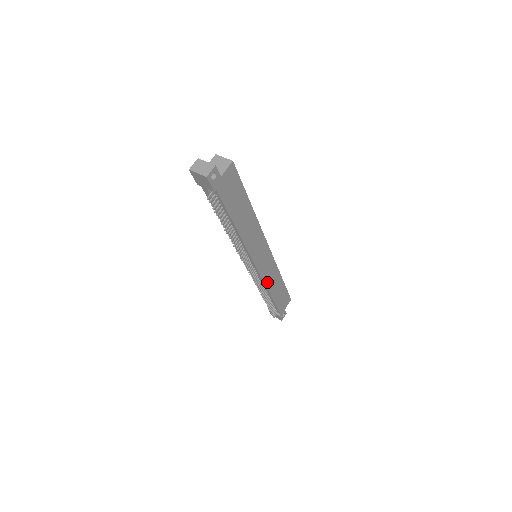
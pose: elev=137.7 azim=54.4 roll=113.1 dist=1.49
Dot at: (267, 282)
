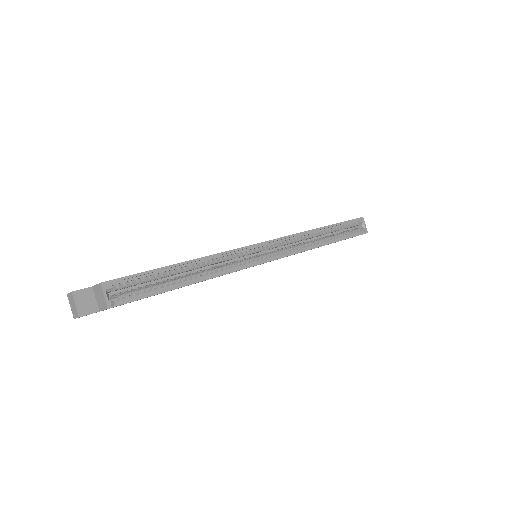
Dot at: occluded
